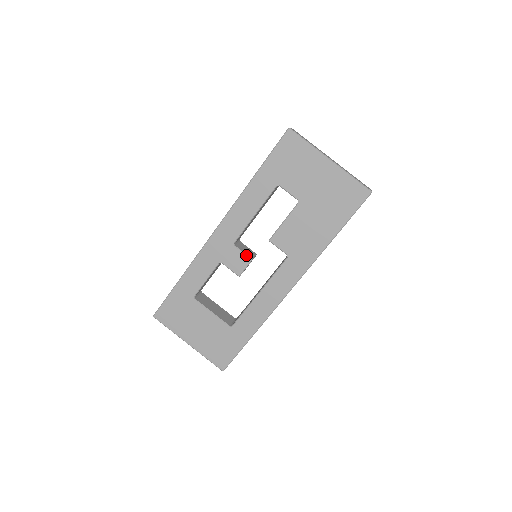
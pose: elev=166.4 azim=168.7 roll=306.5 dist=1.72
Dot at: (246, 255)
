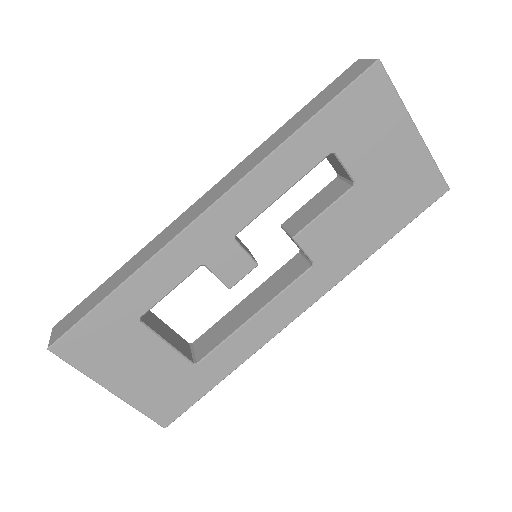
Dot at: (250, 257)
